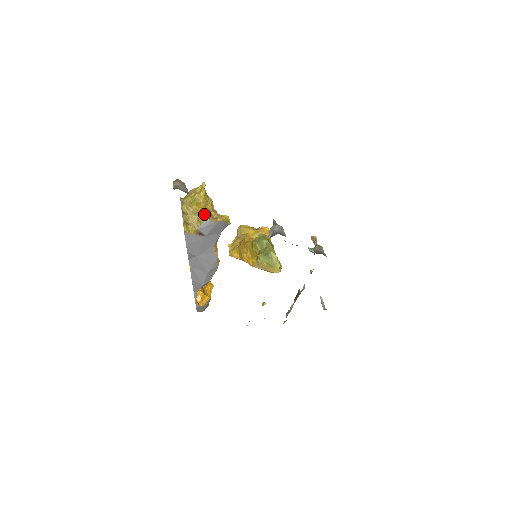
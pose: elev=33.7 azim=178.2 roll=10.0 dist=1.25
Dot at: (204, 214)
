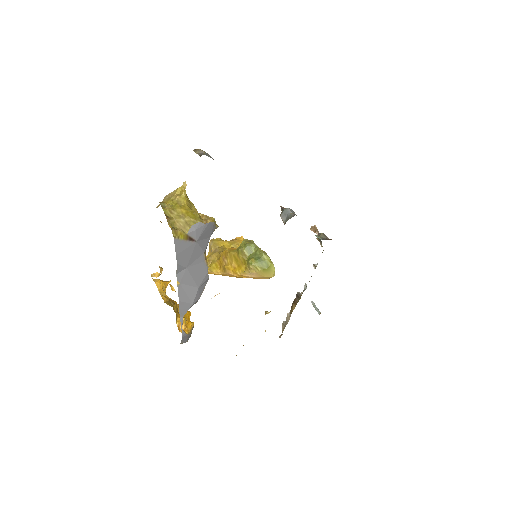
Dot at: (192, 216)
